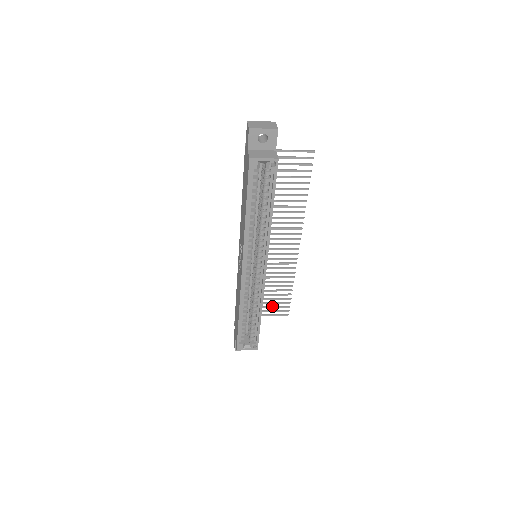
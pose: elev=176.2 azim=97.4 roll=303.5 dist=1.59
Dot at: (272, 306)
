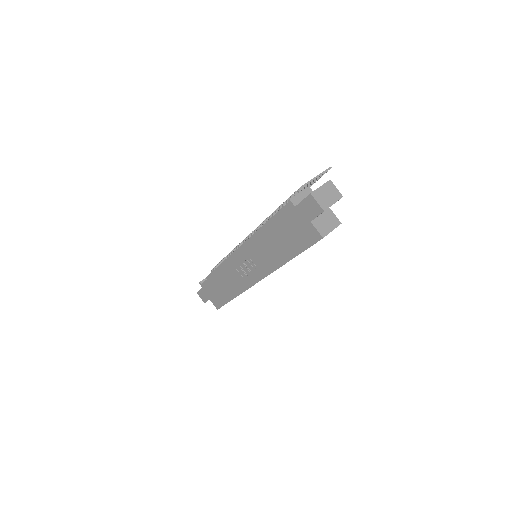
Dot at: occluded
